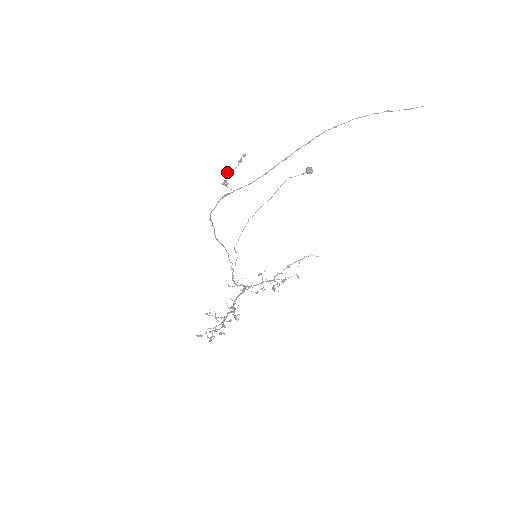
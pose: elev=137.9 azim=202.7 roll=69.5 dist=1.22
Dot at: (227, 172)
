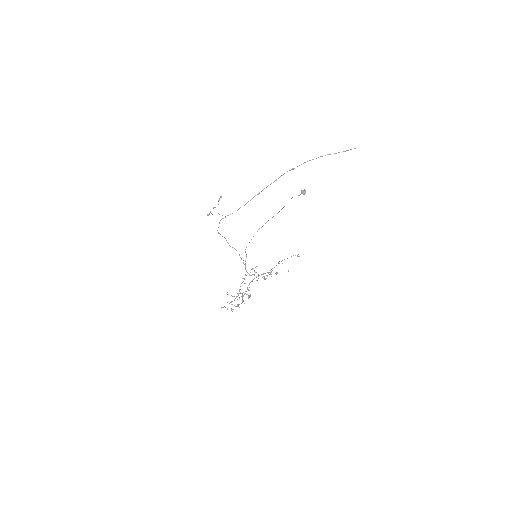
Dot at: occluded
